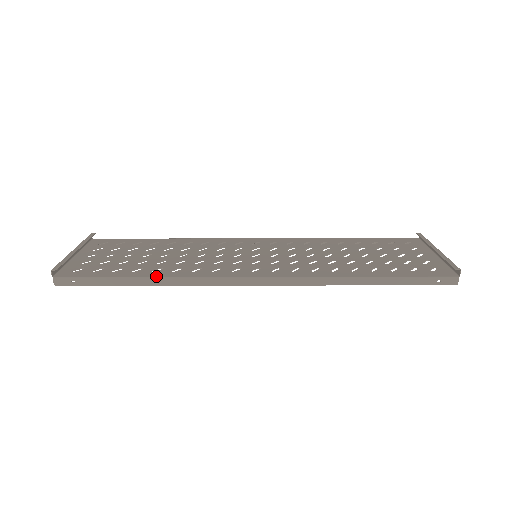
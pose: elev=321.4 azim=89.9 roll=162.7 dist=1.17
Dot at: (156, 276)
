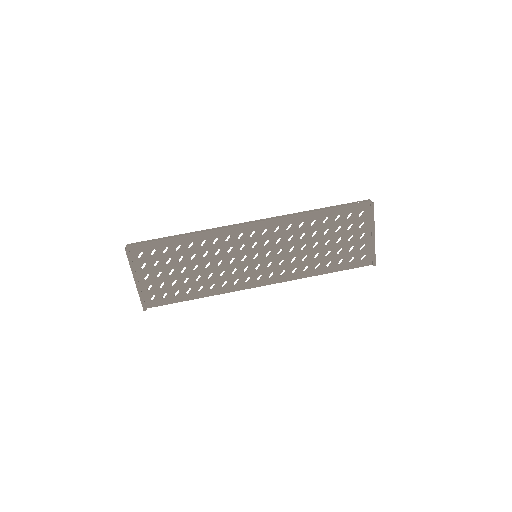
Dot at: occluded
